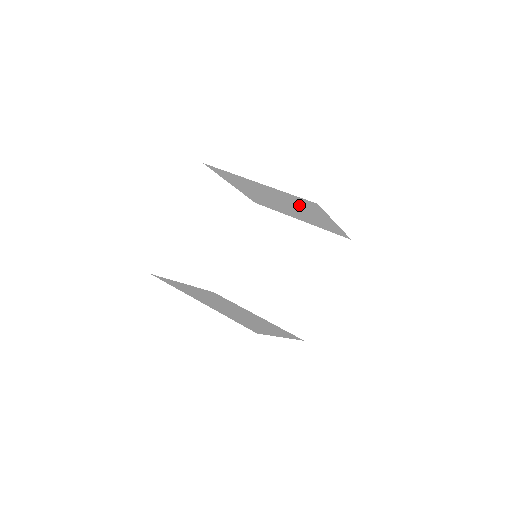
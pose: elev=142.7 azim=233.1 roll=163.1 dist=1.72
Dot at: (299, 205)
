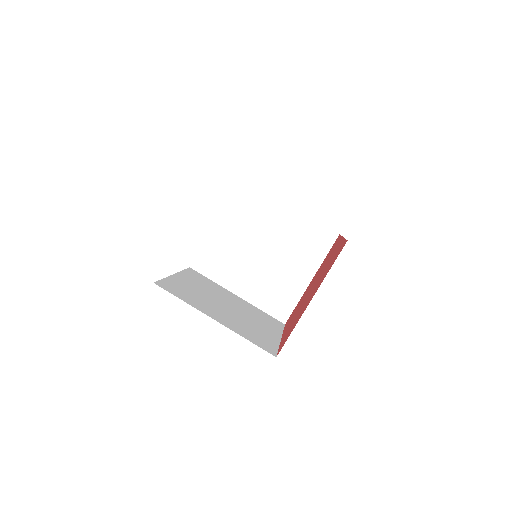
Dot at: occluded
